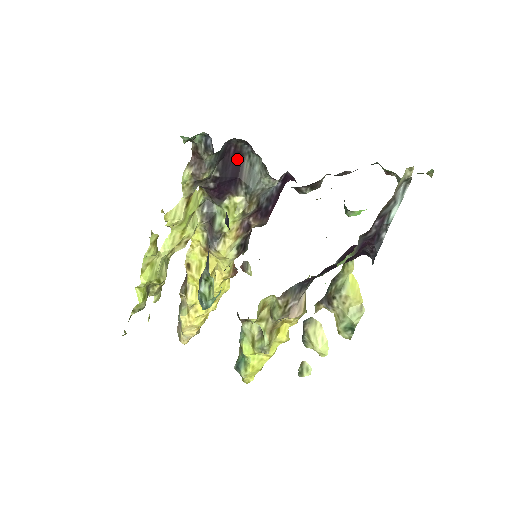
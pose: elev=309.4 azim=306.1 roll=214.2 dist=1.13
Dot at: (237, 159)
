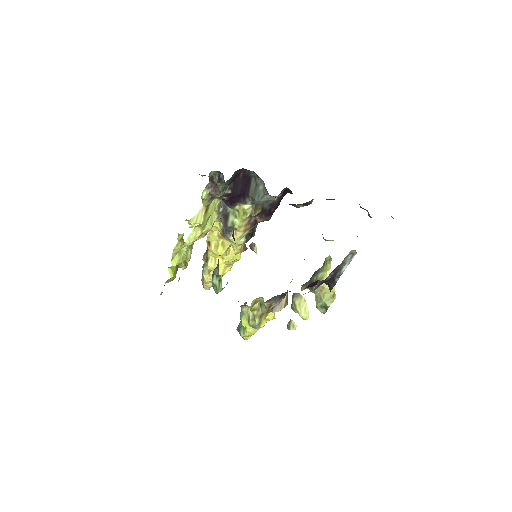
Dot at: (245, 180)
